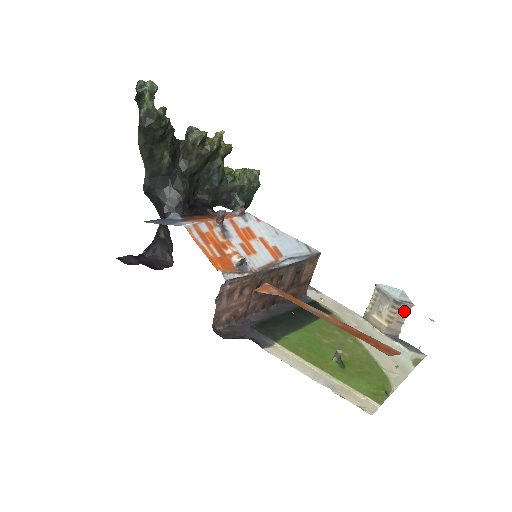
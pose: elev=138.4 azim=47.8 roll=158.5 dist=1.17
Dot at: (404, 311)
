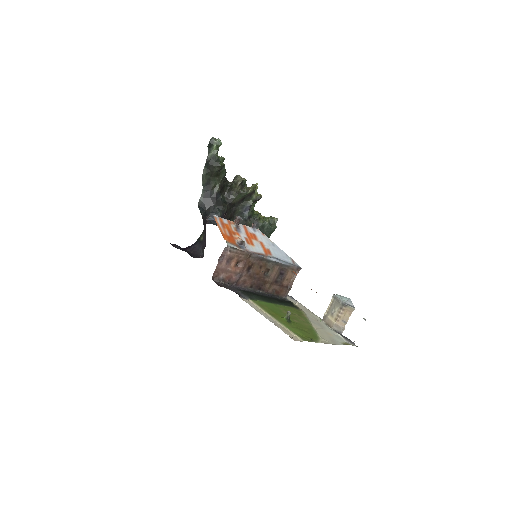
Dot at: (348, 313)
